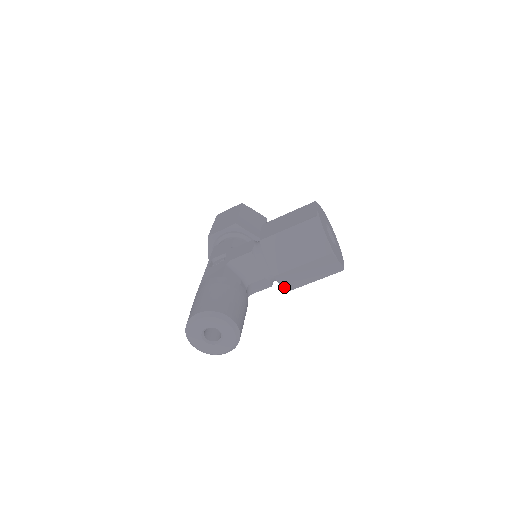
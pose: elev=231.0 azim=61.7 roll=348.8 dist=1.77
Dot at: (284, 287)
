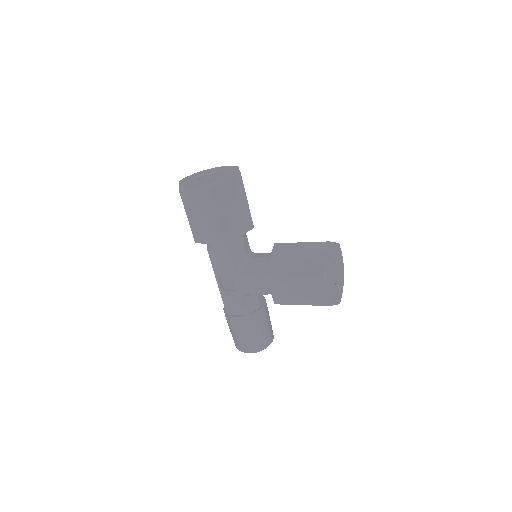
Dot at: occluded
